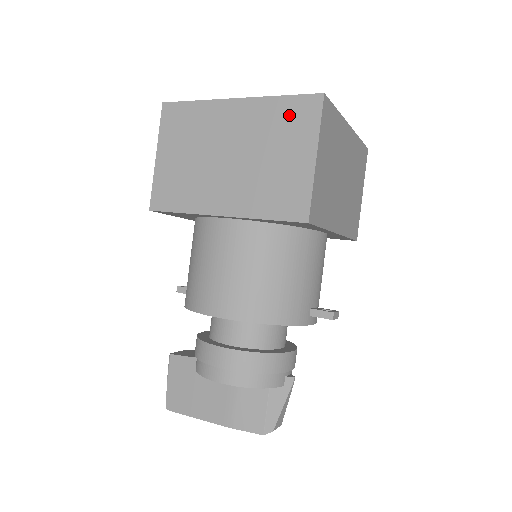
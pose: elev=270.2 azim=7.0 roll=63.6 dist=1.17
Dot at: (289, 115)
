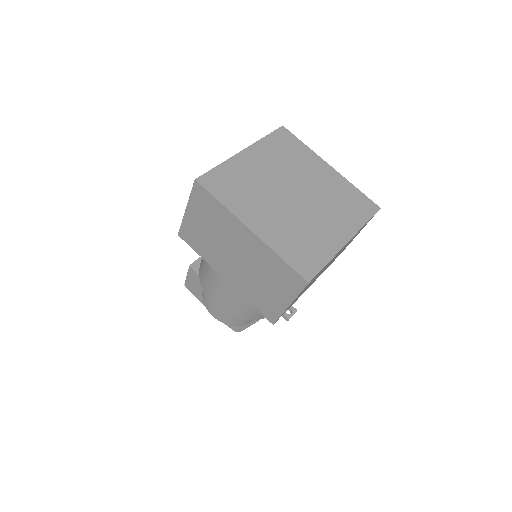
Dot at: (282, 273)
